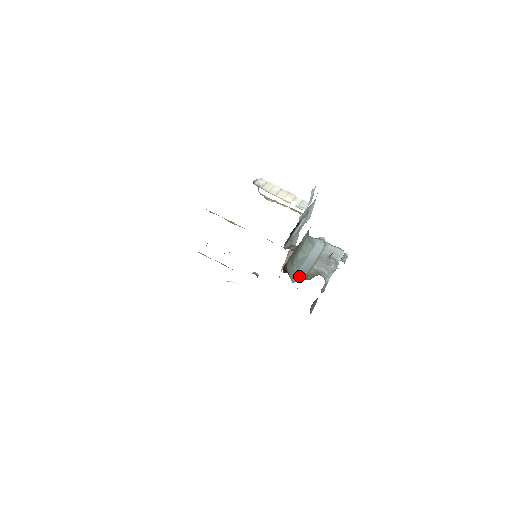
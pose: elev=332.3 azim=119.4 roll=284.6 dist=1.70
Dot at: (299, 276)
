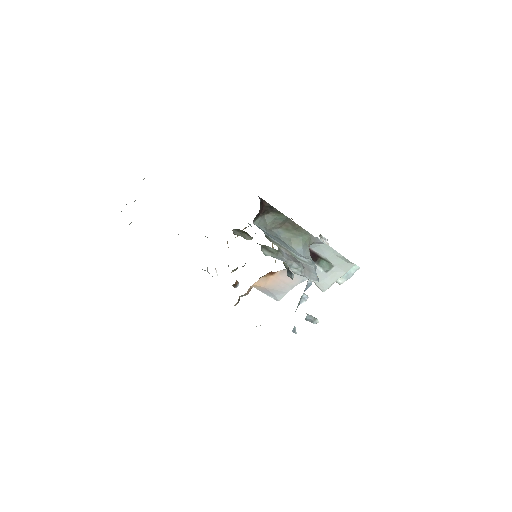
Dot at: (264, 231)
